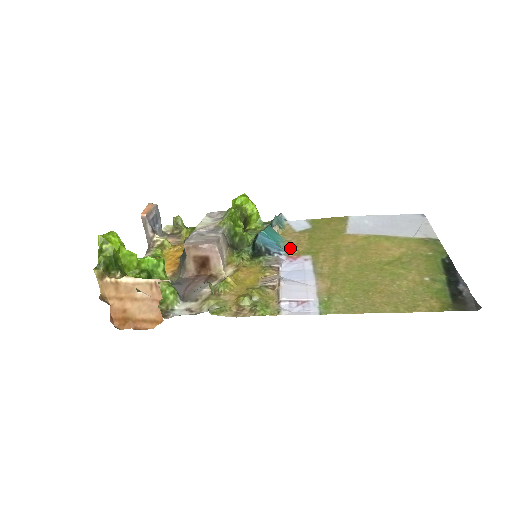
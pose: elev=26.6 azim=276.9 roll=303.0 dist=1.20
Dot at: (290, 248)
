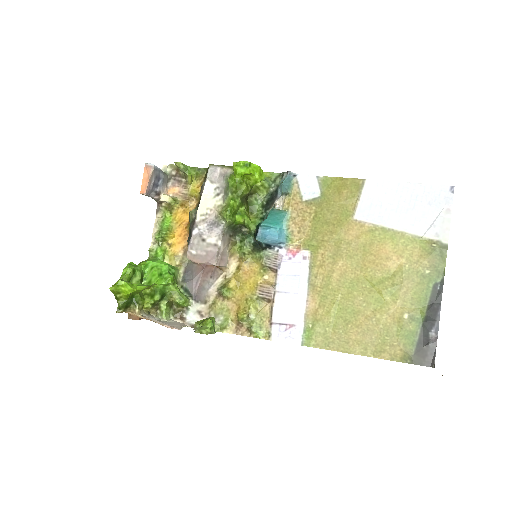
Dot at: (292, 234)
